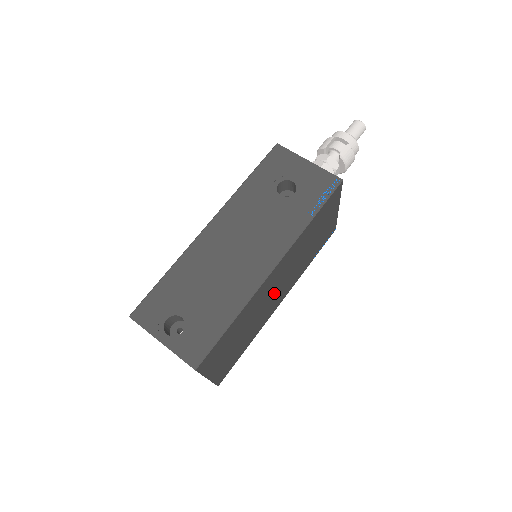
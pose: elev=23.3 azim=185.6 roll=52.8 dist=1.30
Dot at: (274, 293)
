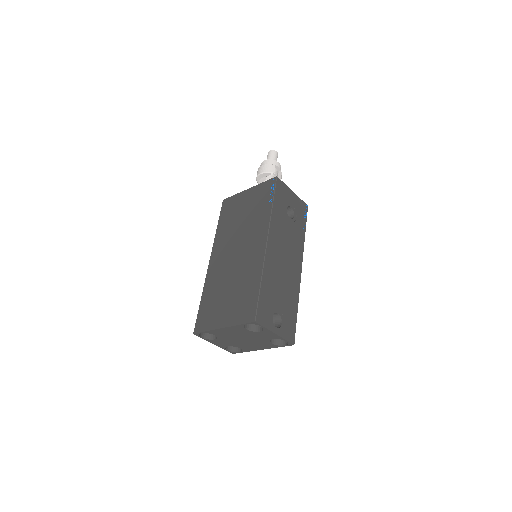
Dot at: occluded
